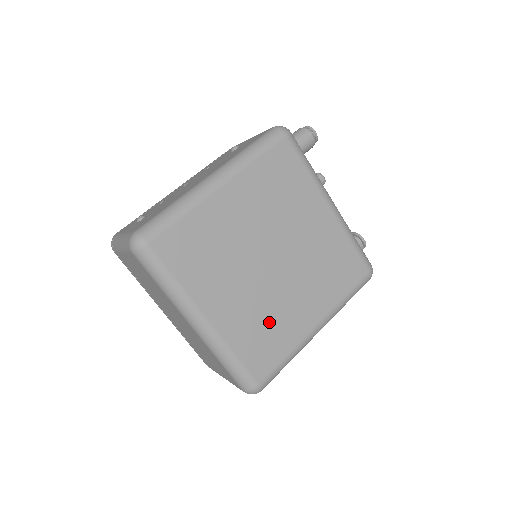
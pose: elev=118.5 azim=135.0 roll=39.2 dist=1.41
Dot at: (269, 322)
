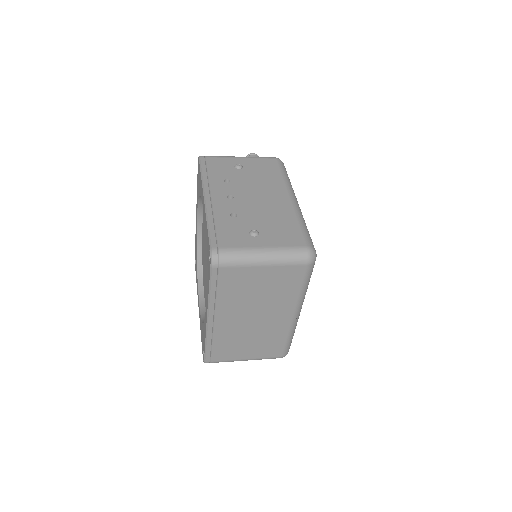
Dot at: occluded
